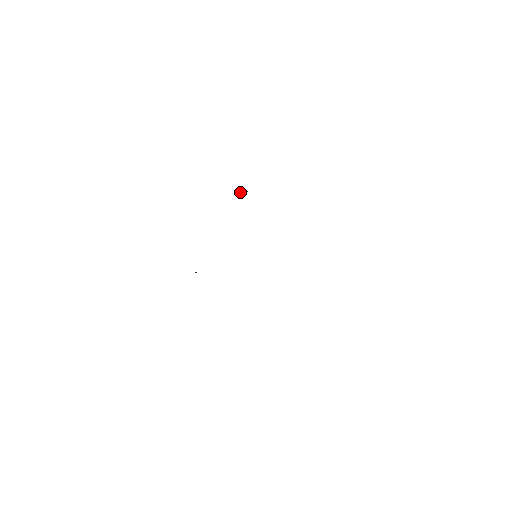
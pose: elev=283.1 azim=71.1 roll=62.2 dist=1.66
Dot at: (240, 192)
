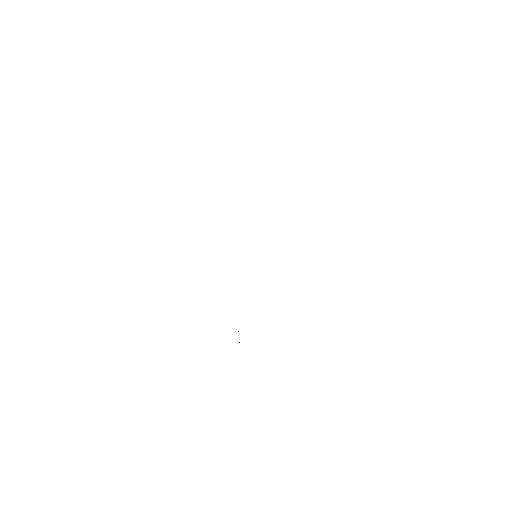
Dot at: occluded
